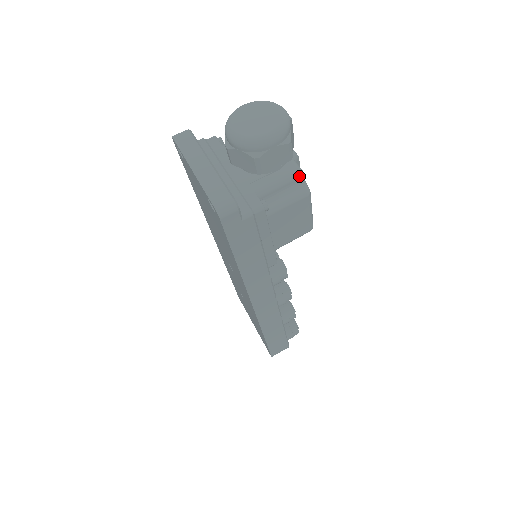
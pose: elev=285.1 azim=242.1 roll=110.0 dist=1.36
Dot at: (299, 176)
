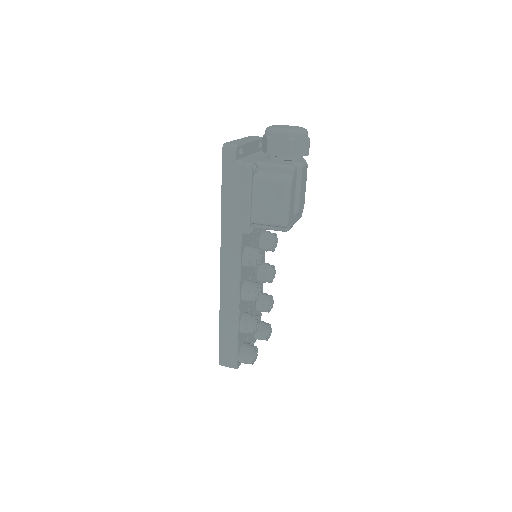
Dot at: (289, 169)
